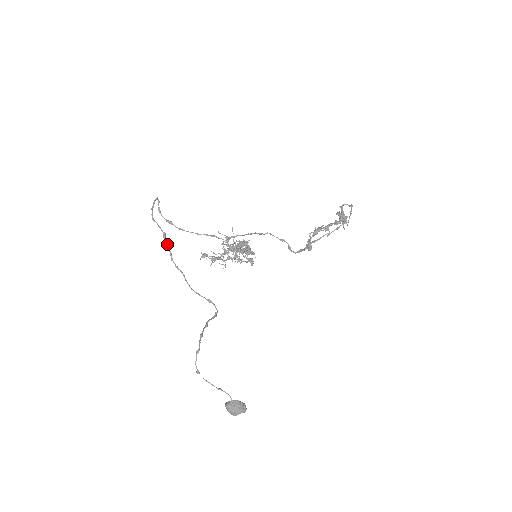
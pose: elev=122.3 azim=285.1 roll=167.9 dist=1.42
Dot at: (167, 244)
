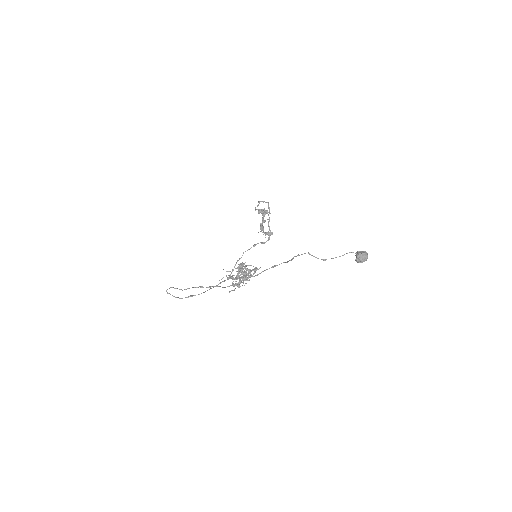
Dot at: (209, 287)
